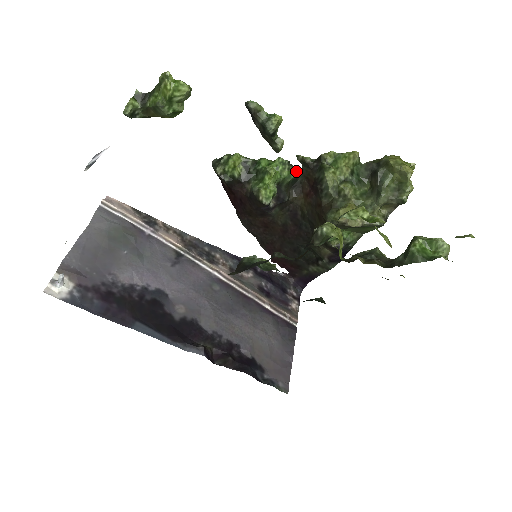
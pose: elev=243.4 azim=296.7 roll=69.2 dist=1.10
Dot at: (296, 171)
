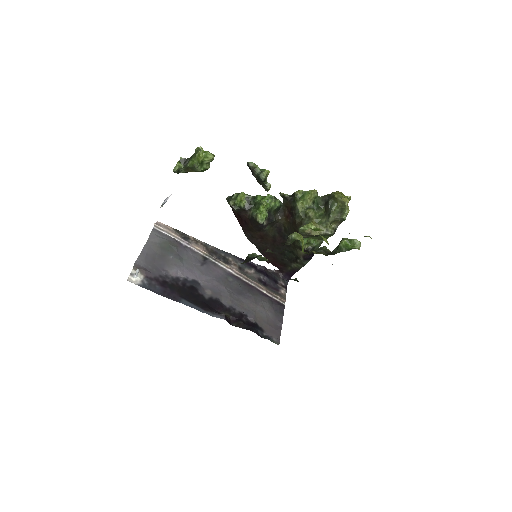
Dot at: (279, 202)
